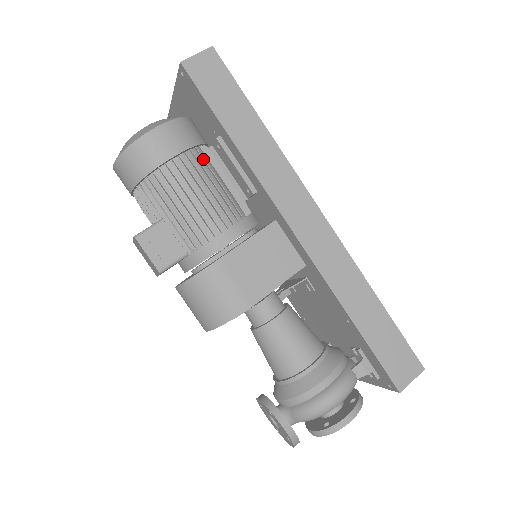
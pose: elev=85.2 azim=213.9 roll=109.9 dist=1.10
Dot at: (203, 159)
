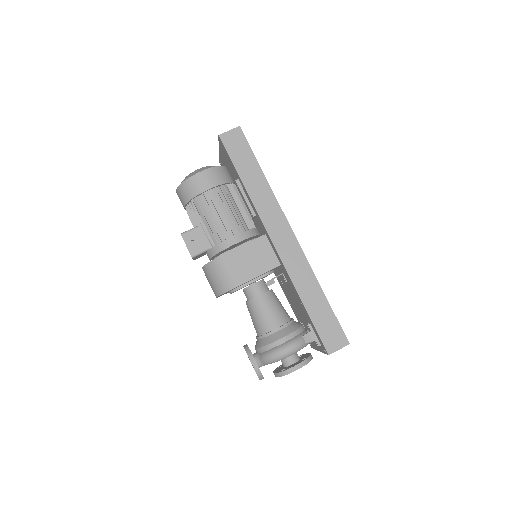
Dot at: (227, 192)
